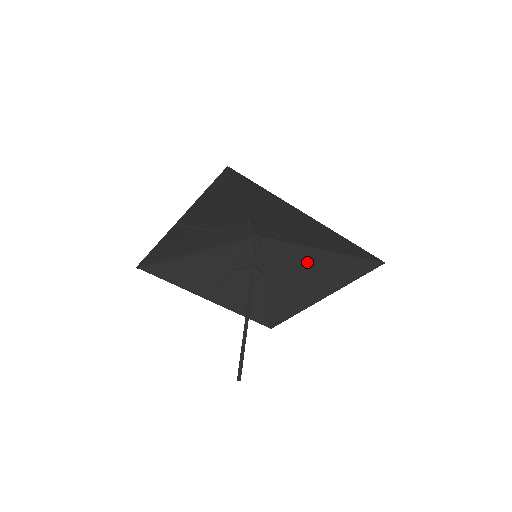
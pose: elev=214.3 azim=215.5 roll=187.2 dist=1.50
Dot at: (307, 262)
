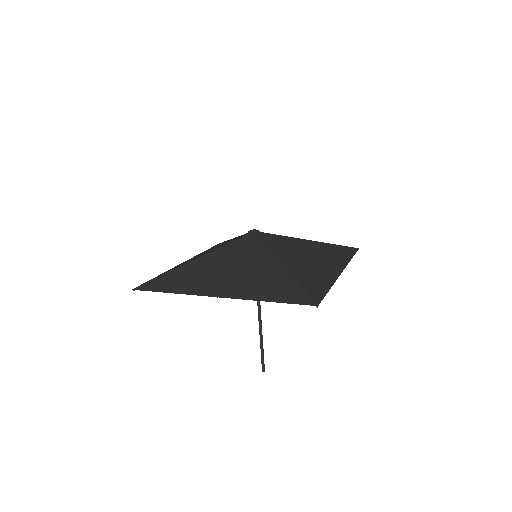
Dot at: (294, 259)
